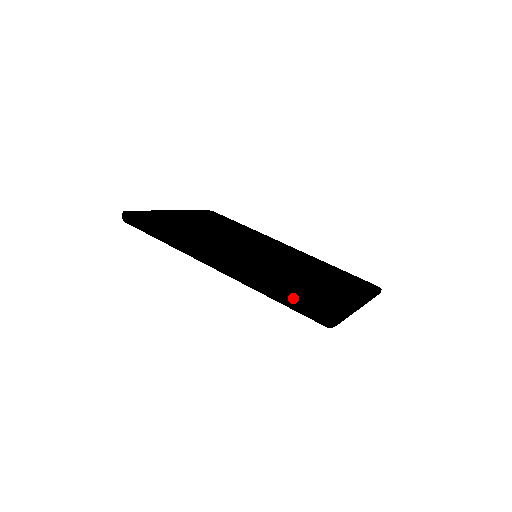
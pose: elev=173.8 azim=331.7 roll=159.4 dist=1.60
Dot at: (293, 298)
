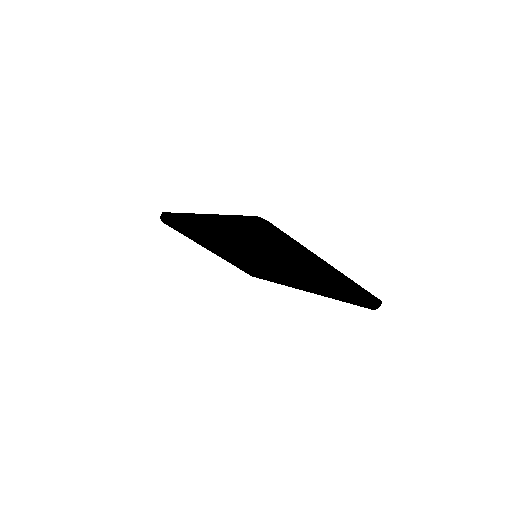
Dot at: (238, 216)
